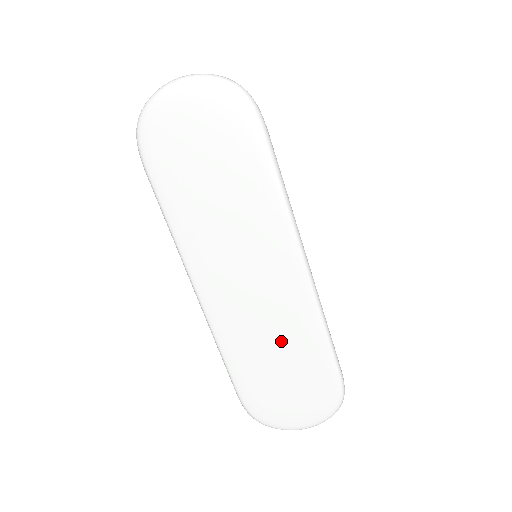
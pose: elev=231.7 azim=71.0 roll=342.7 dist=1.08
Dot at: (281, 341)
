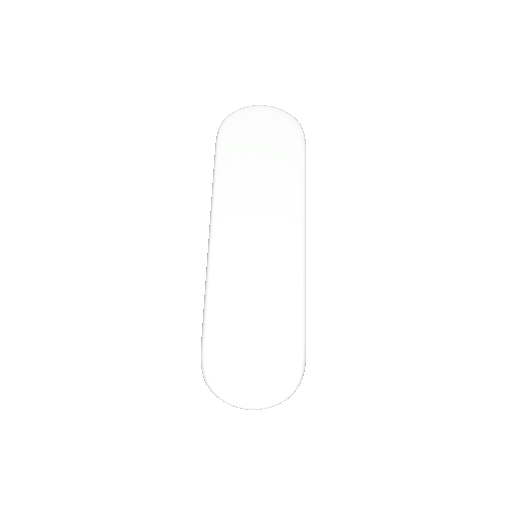
Dot at: (264, 300)
